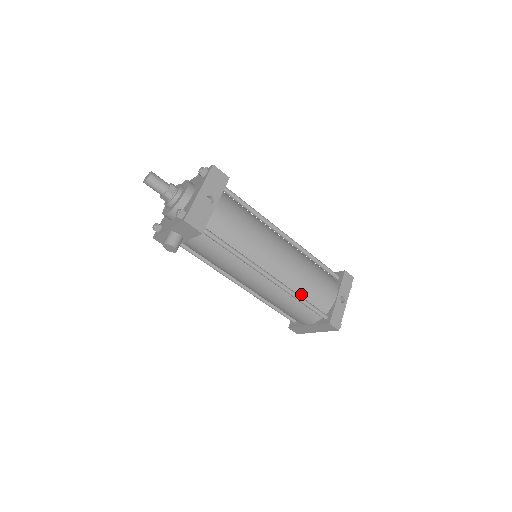
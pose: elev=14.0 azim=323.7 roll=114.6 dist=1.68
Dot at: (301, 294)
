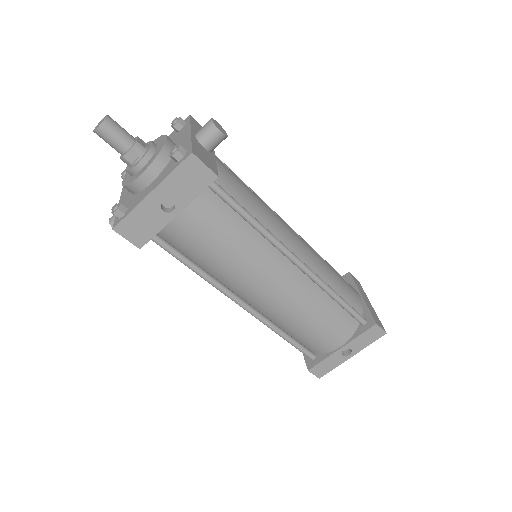
Dot at: (287, 329)
